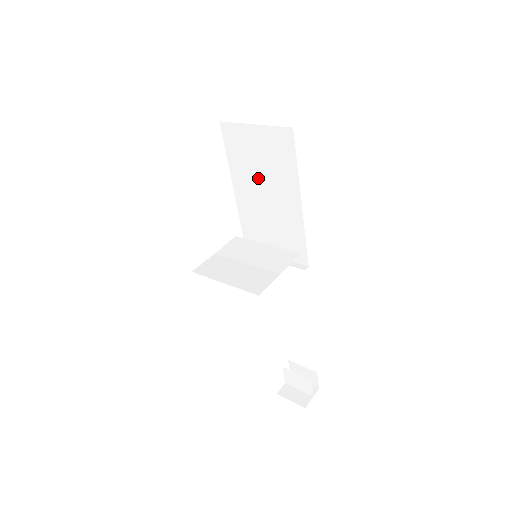
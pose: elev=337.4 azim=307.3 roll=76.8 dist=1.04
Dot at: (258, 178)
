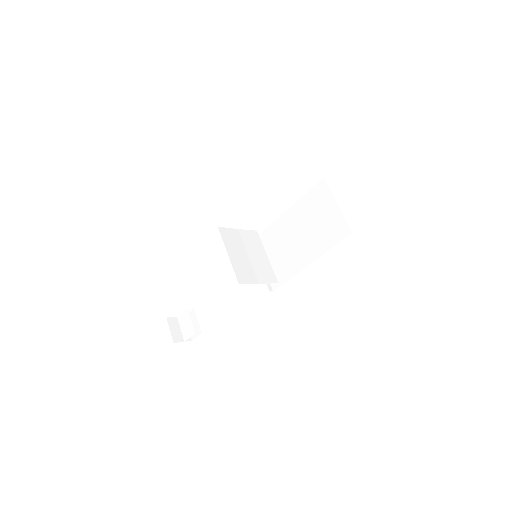
Dot at: (306, 225)
